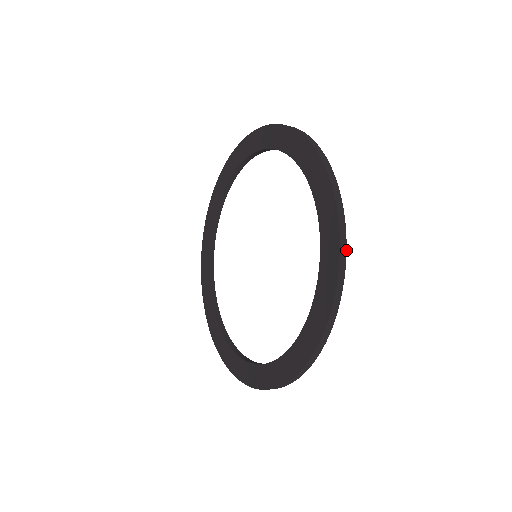
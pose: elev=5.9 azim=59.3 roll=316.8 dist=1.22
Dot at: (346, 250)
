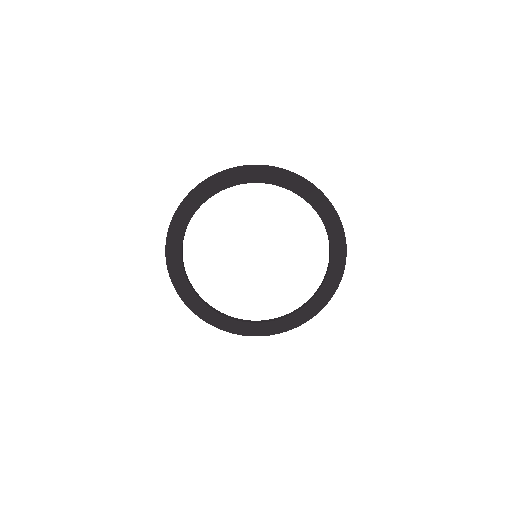
Dot at: (345, 261)
